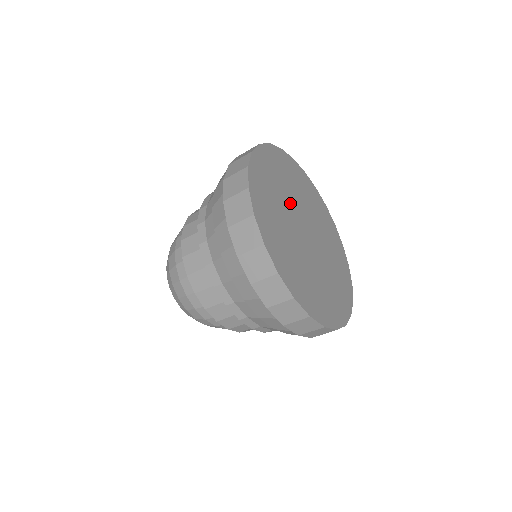
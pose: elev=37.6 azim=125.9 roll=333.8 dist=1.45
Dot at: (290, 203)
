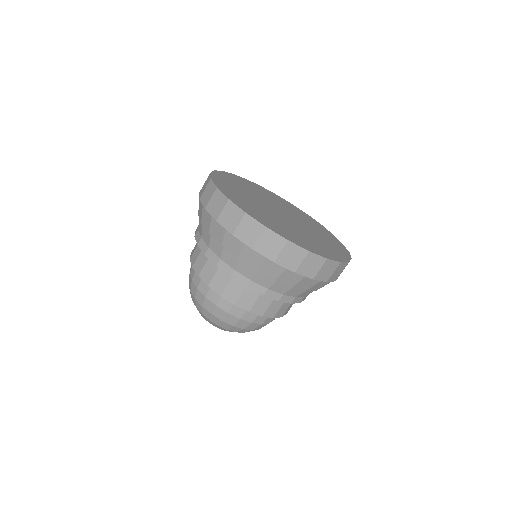
Dot at: (258, 199)
